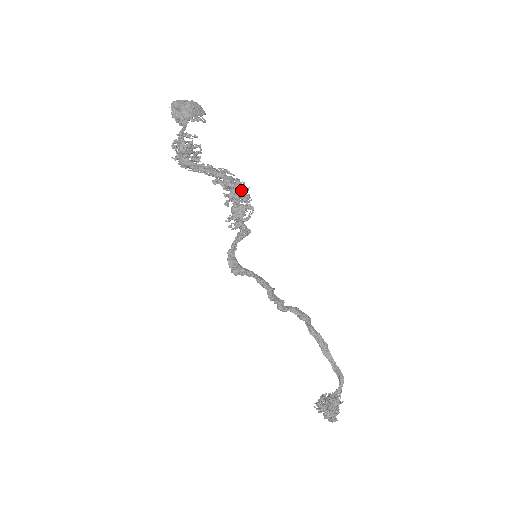
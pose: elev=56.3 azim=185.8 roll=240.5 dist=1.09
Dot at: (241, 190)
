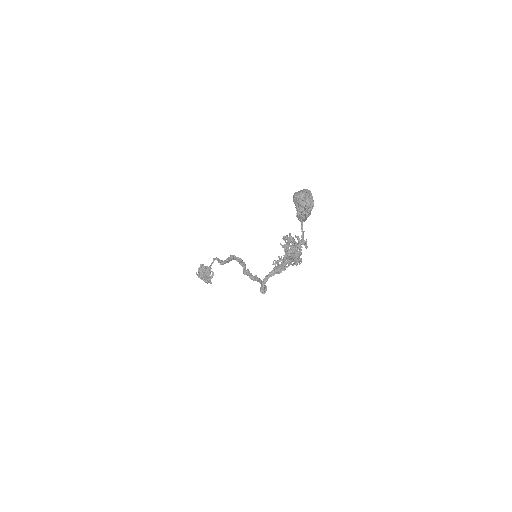
Dot at: occluded
